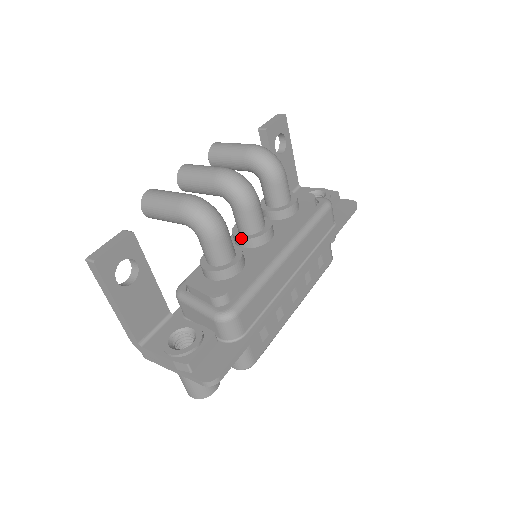
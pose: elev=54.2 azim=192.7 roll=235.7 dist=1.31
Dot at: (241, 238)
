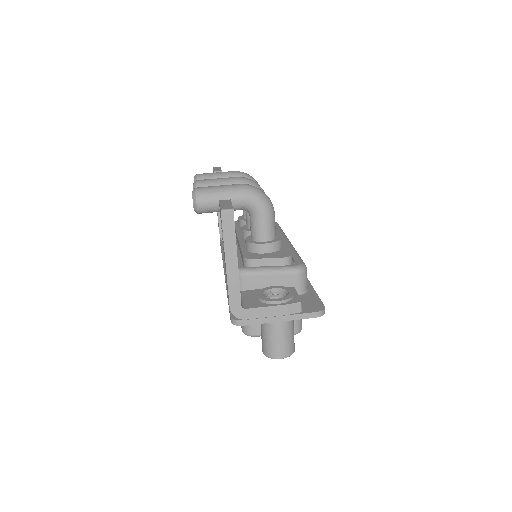
Dot at: occluded
